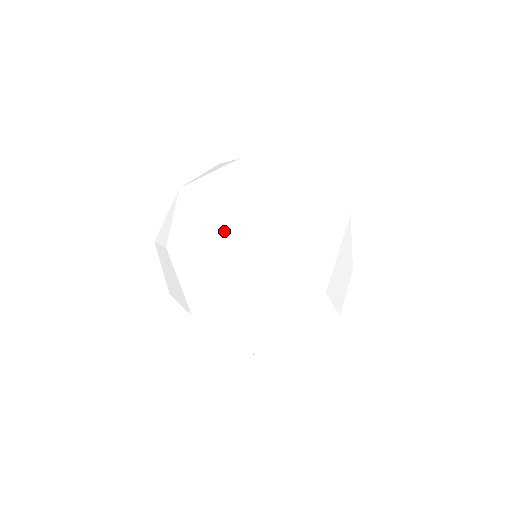
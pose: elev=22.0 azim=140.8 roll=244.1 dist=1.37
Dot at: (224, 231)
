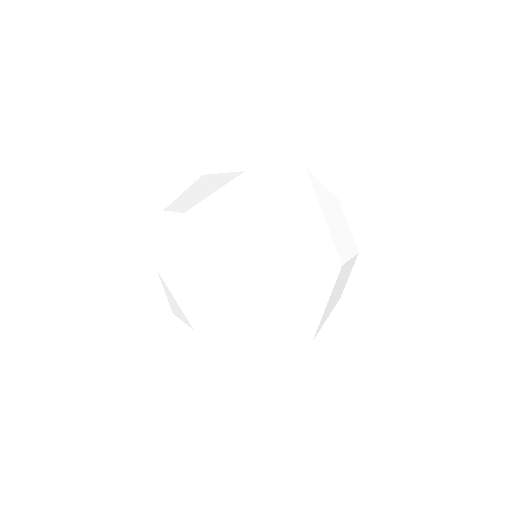
Dot at: (213, 212)
